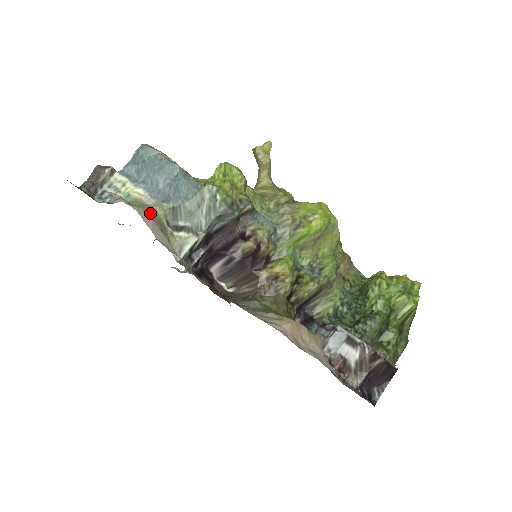
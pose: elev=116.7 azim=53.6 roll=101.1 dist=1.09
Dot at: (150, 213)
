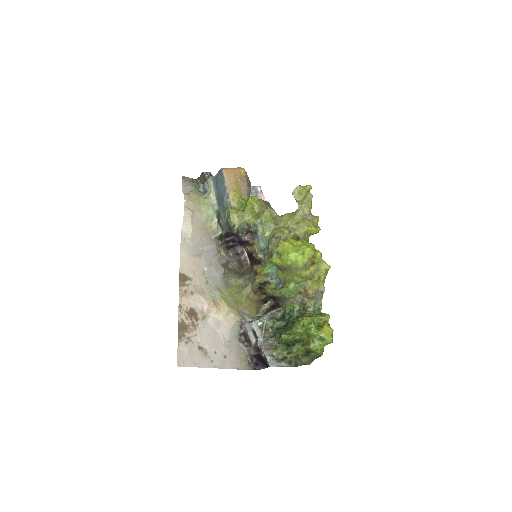
Dot at: (205, 210)
